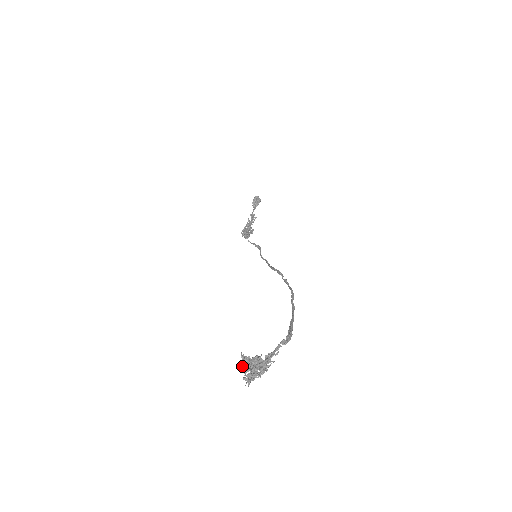
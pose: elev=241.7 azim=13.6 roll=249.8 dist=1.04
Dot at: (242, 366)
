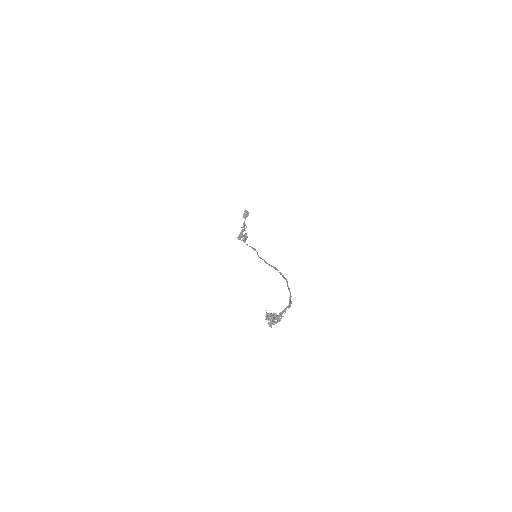
Dot at: (268, 317)
